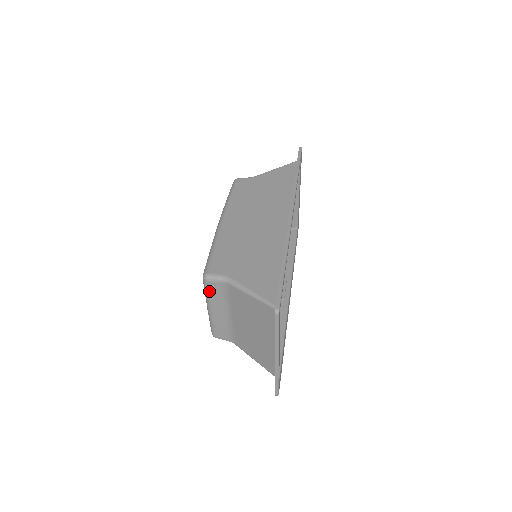
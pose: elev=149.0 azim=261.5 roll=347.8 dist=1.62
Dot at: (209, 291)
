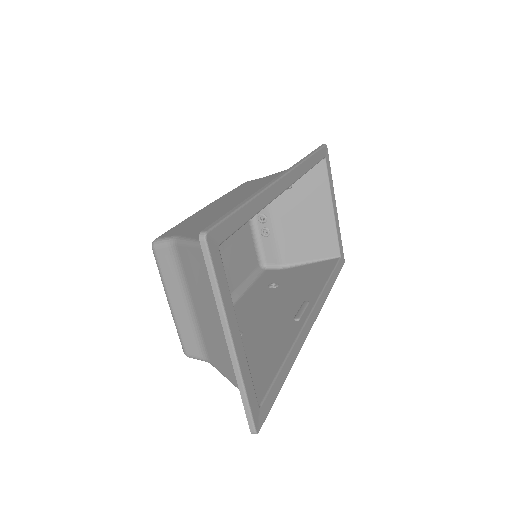
Dot at: (160, 266)
